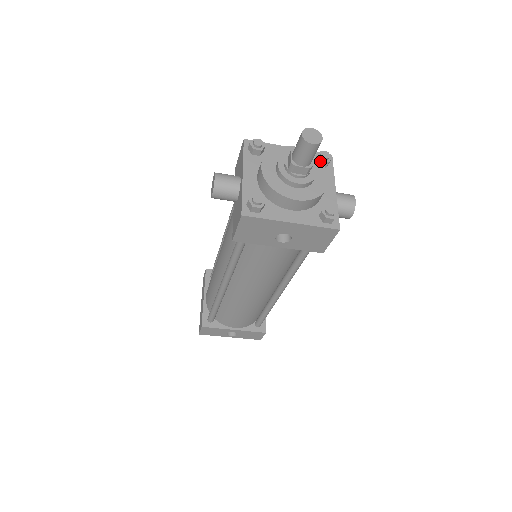
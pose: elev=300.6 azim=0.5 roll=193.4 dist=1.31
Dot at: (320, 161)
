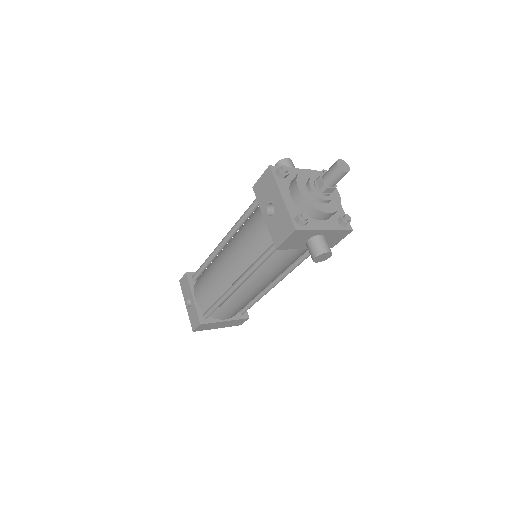
Dot at: occluded
